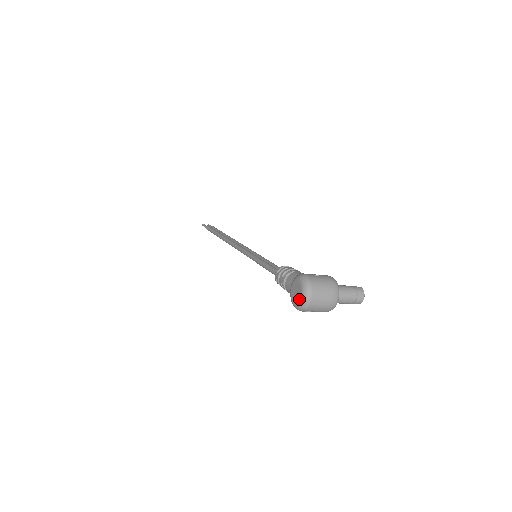
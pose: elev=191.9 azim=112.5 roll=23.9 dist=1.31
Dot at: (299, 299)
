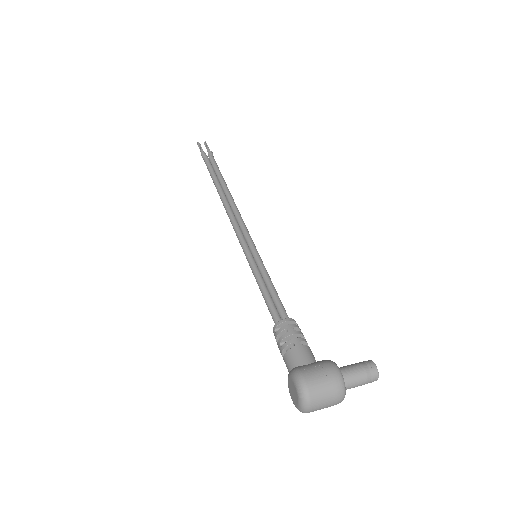
Dot at: (296, 405)
